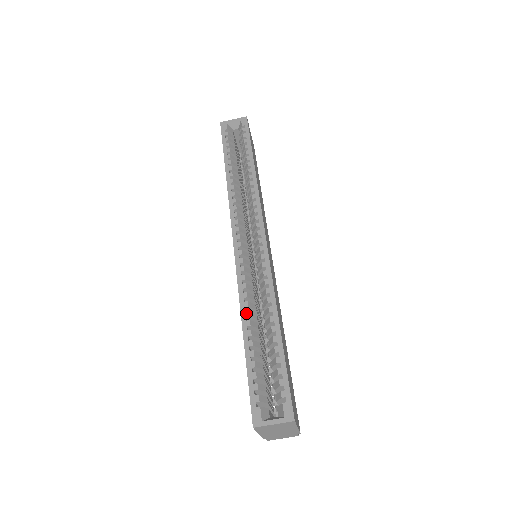
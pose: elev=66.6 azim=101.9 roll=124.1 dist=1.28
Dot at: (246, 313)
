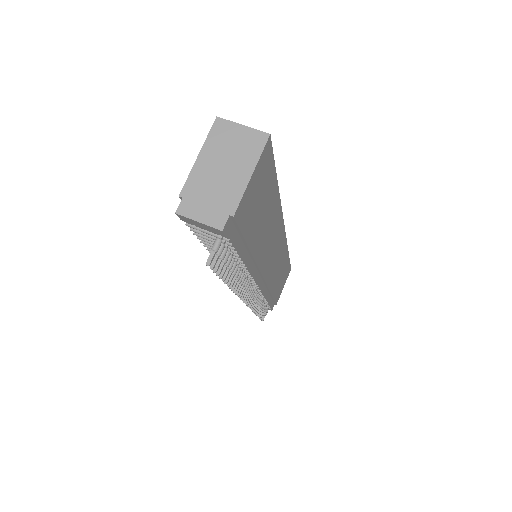
Dot at: occluded
